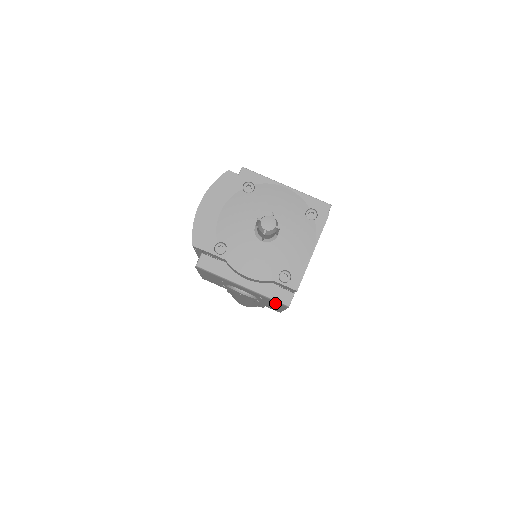
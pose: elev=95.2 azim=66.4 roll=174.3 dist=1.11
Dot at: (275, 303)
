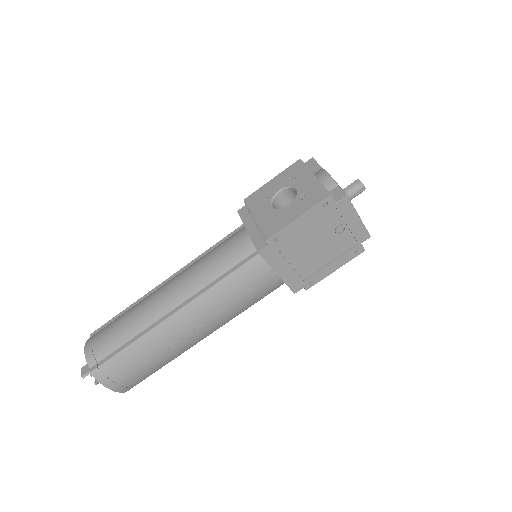
Dot at: (315, 197)
